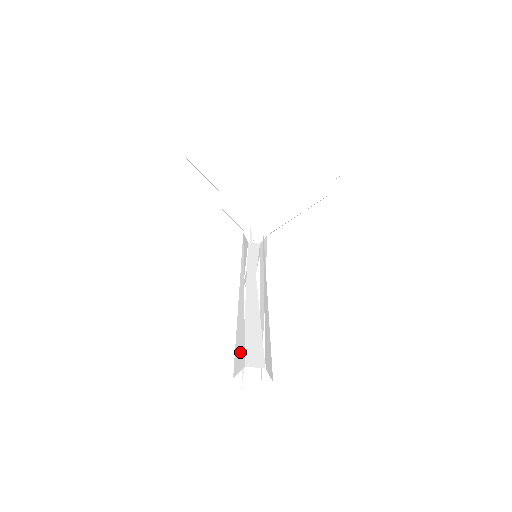
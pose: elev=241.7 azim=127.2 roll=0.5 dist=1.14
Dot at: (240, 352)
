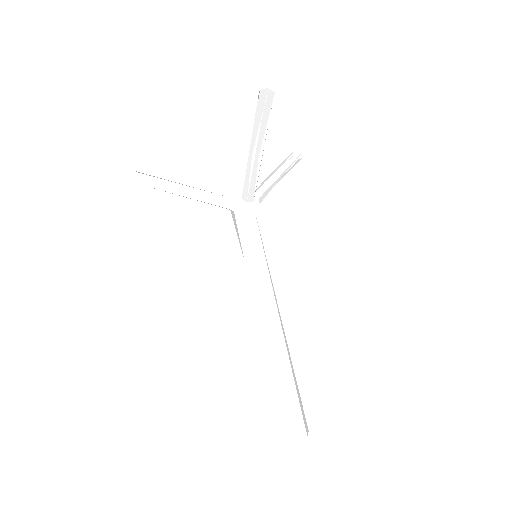
Dot at: (279, 417)
